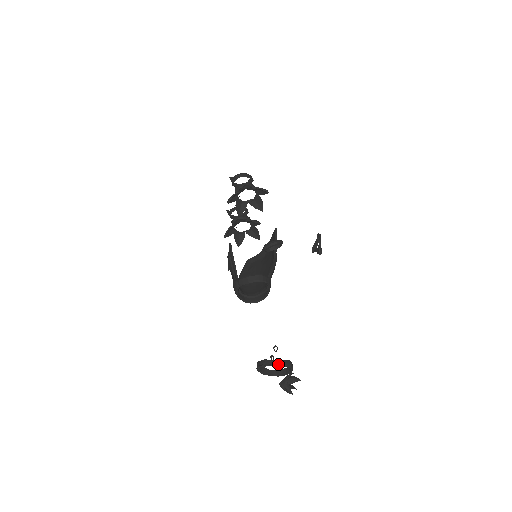
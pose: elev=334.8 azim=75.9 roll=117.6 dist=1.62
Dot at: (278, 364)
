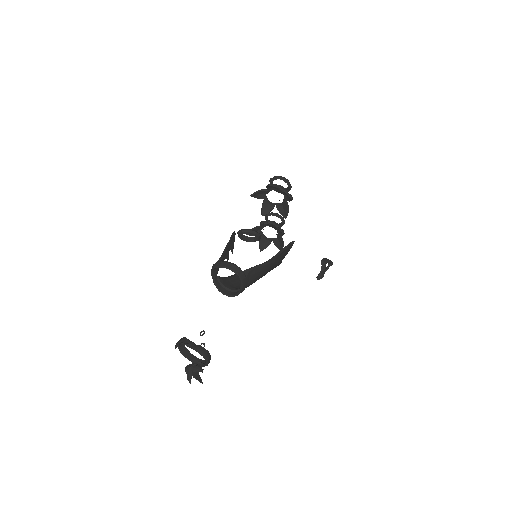
Dot at: (192, 346)
